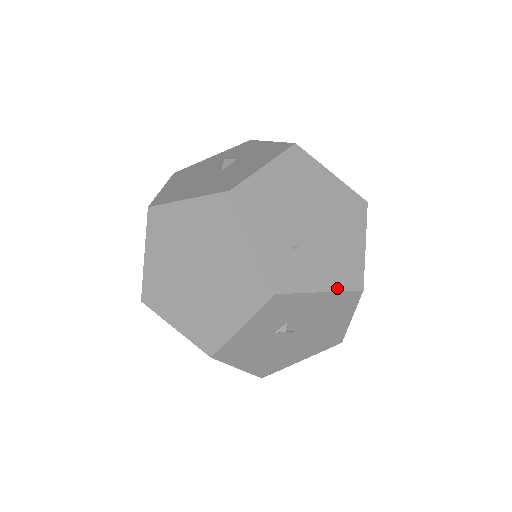
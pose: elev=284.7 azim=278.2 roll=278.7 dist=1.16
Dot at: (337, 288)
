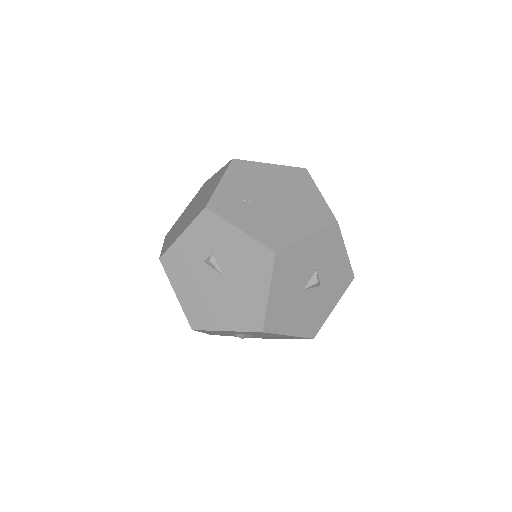
Dot at: (254, 236)
